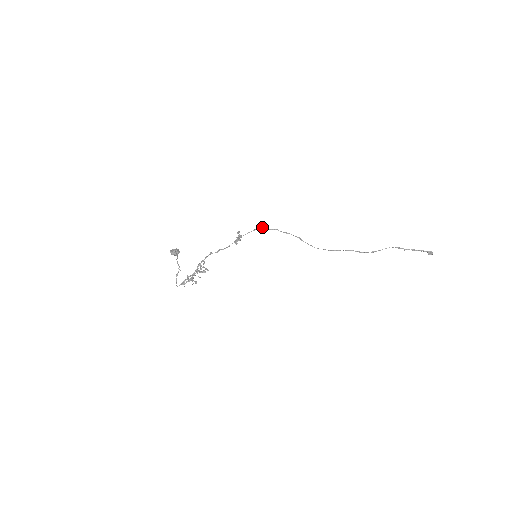
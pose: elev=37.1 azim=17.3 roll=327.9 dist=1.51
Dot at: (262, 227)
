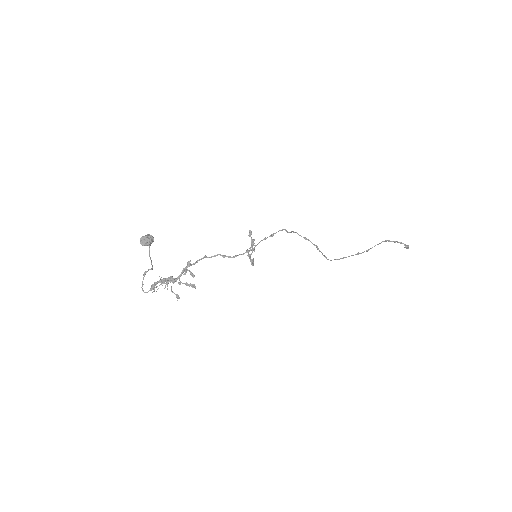
Dot at: (282, 230)
